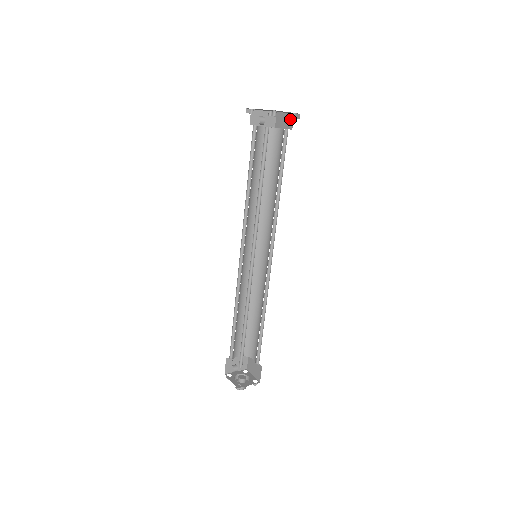
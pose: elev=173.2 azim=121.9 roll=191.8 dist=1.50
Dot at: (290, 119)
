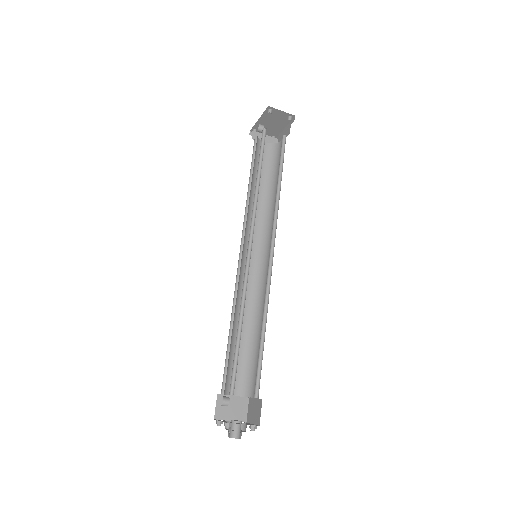
Dot at: (288, 128)
